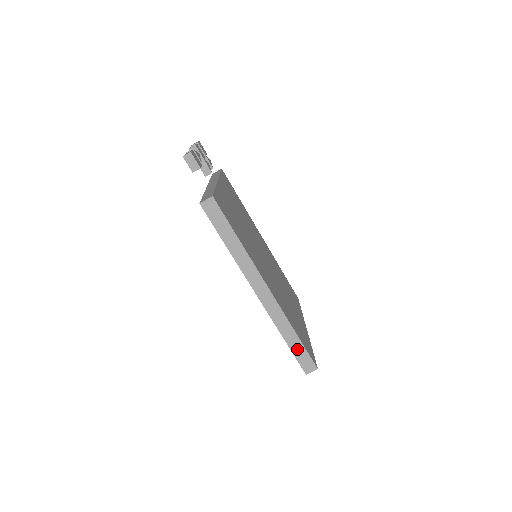
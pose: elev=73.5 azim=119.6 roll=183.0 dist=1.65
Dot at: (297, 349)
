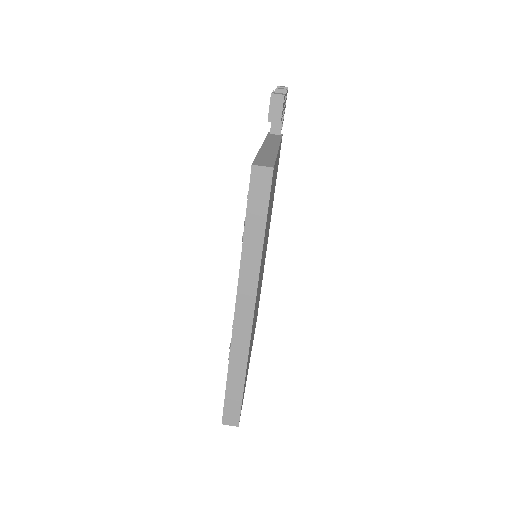
Dot at: (233, 394)
